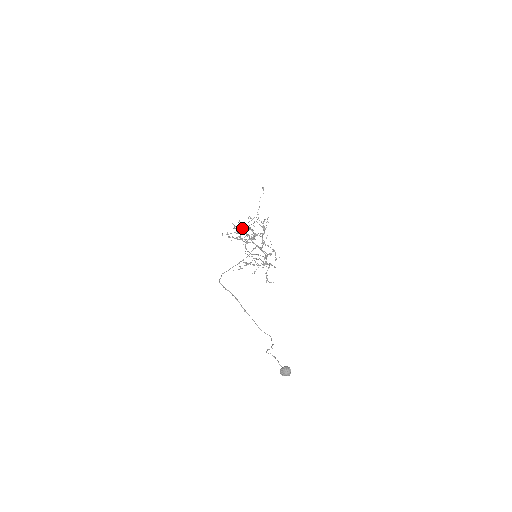
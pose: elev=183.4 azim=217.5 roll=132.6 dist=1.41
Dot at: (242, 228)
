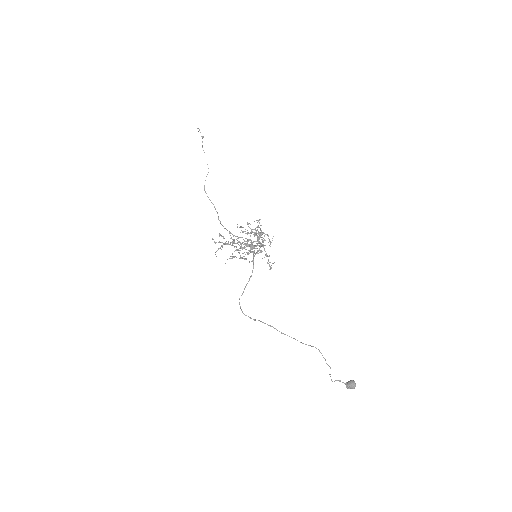
Dot at: (234, 239)
